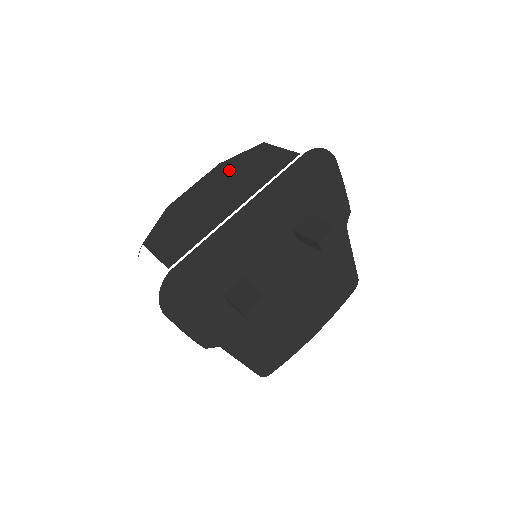
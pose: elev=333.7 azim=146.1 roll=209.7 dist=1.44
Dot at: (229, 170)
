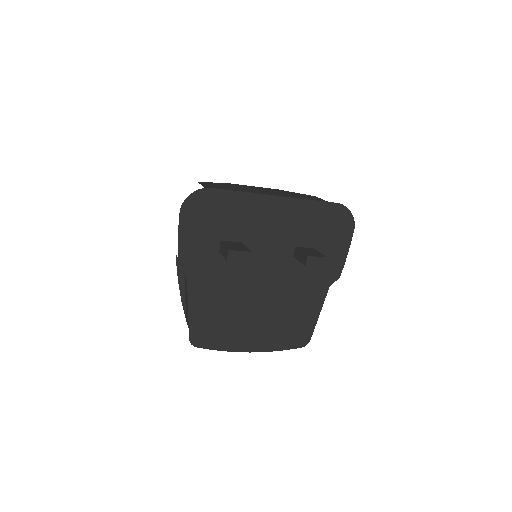
Dot at: (282, 192)
